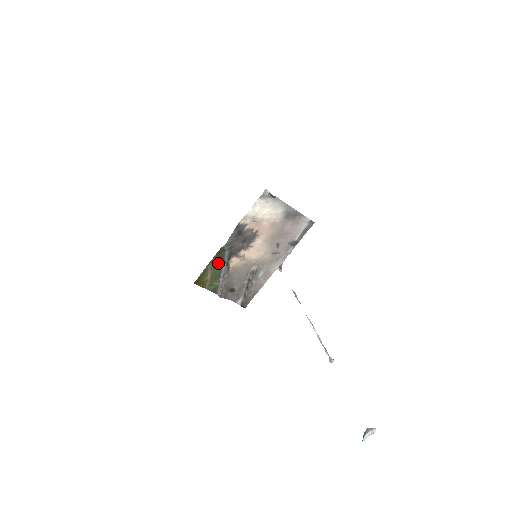
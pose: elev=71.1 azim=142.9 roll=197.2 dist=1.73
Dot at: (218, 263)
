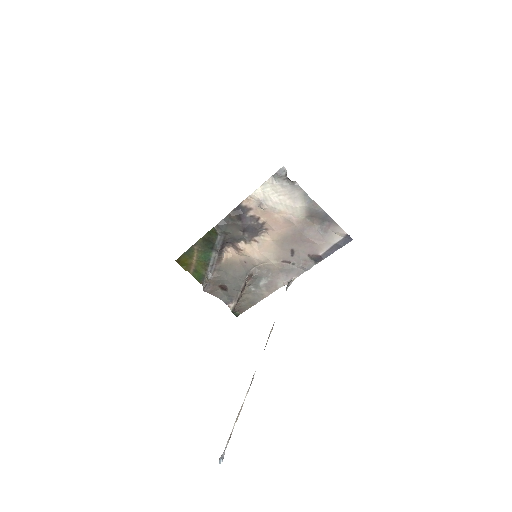
Dot at: (207, 247)
